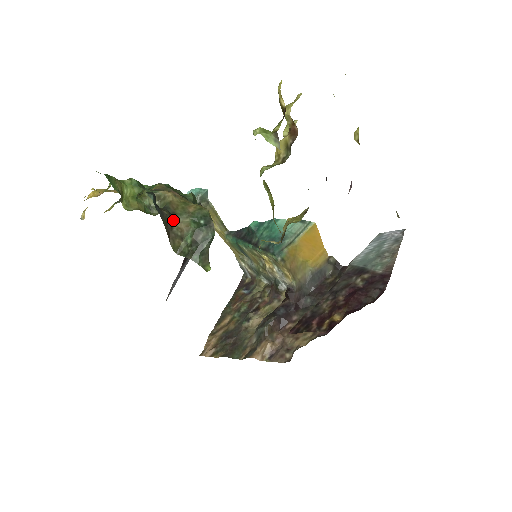
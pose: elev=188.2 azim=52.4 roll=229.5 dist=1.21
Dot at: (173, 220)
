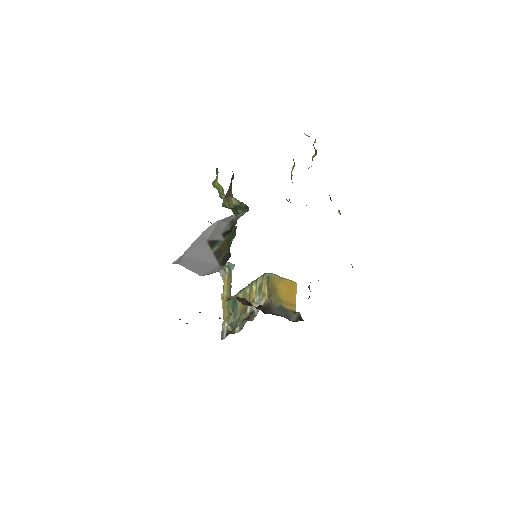
Dot at: (232, 195)
